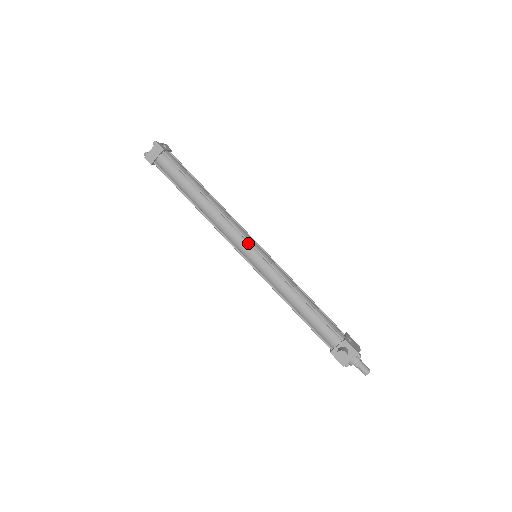
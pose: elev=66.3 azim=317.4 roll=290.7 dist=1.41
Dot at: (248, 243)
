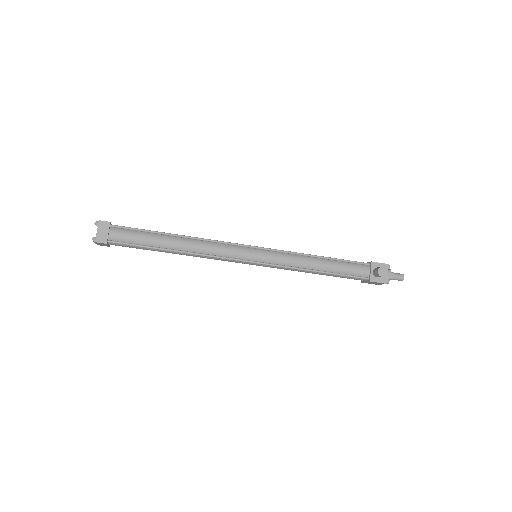
Dot at: (244, 248)
